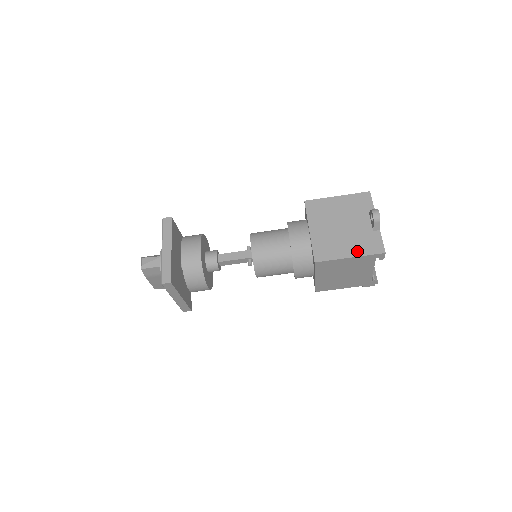
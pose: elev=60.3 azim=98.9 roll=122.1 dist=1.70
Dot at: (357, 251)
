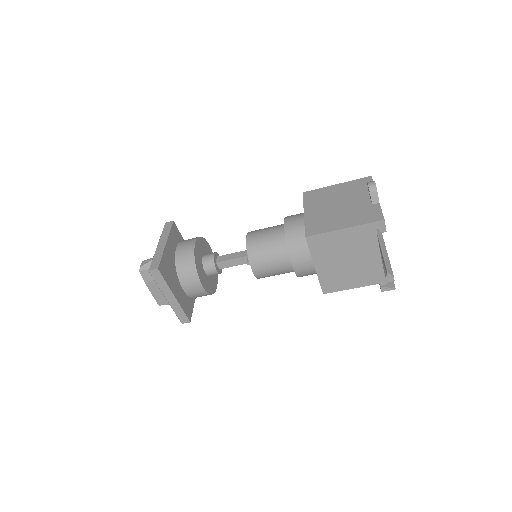
Dot at: (352, 222)
